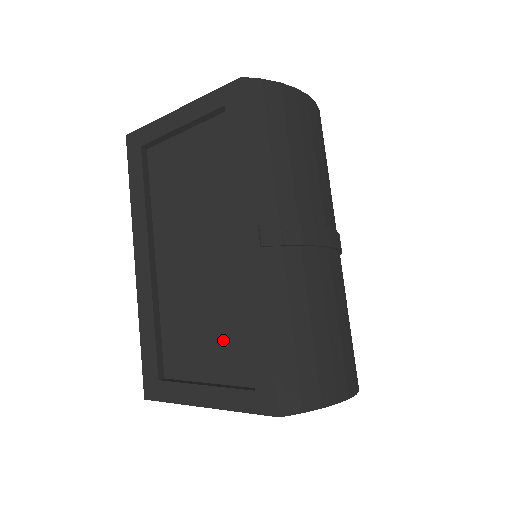
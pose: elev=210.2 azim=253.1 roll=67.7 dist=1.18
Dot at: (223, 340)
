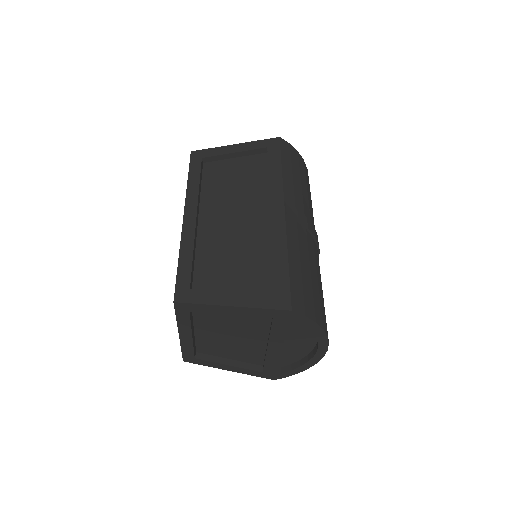
Dot at: (247, 269)
